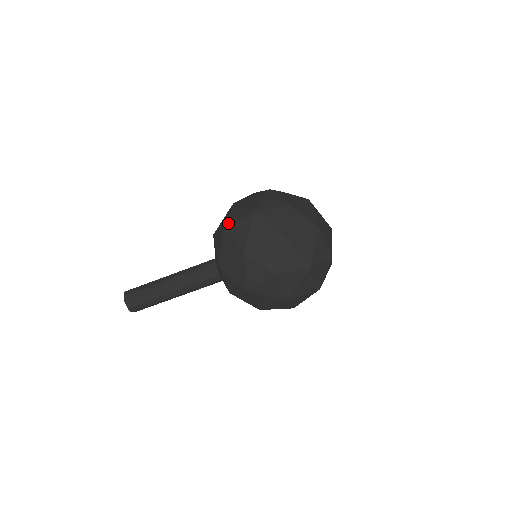
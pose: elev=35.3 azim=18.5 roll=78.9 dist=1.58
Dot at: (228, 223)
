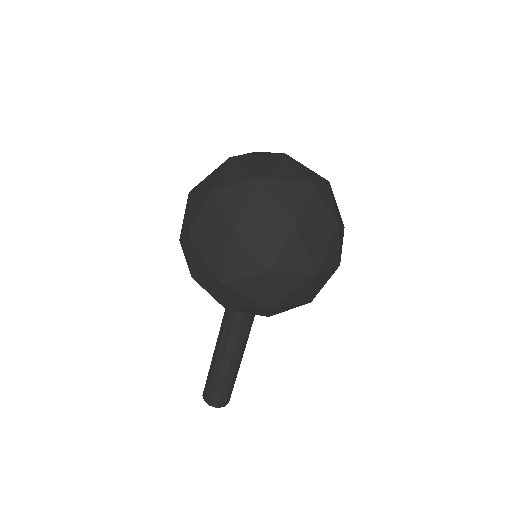
Dot at: (188, 267)
